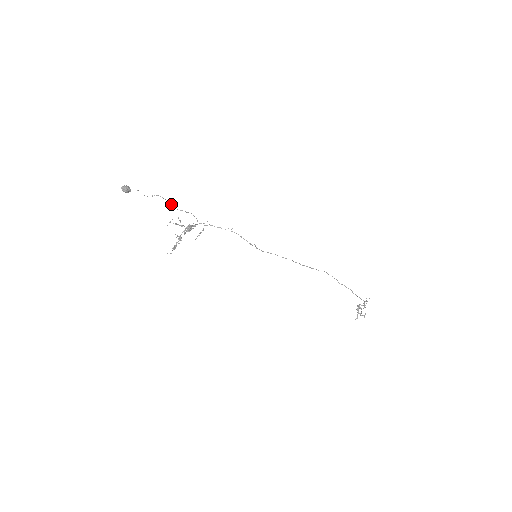
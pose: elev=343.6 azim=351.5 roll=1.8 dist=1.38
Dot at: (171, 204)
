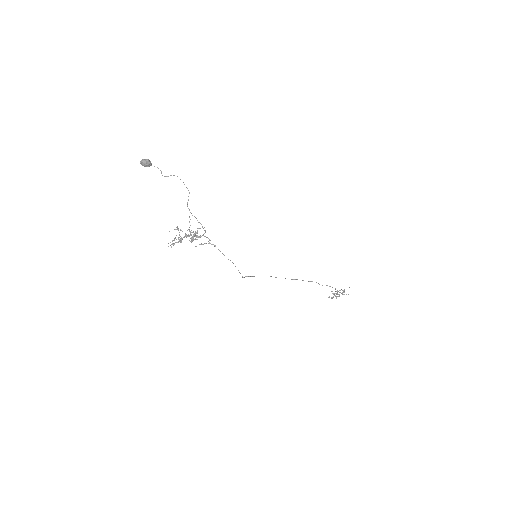
Dot at: (188, 200)
